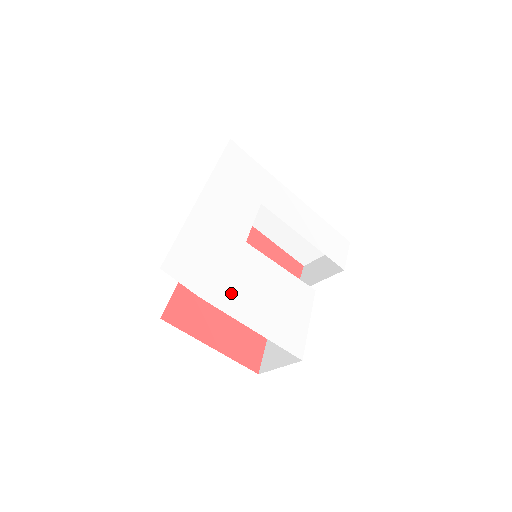
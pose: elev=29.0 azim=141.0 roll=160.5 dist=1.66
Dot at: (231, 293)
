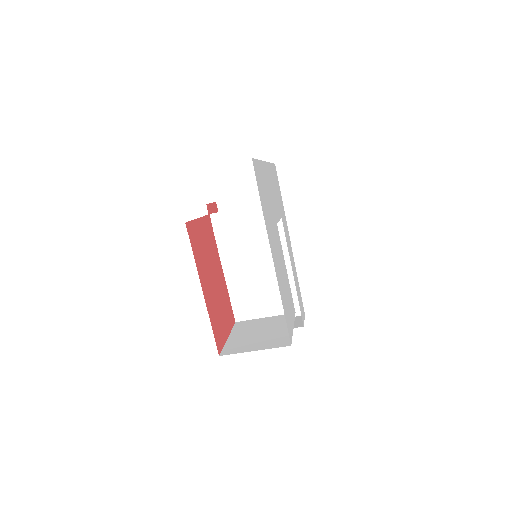
Dot at: (271, 236)
